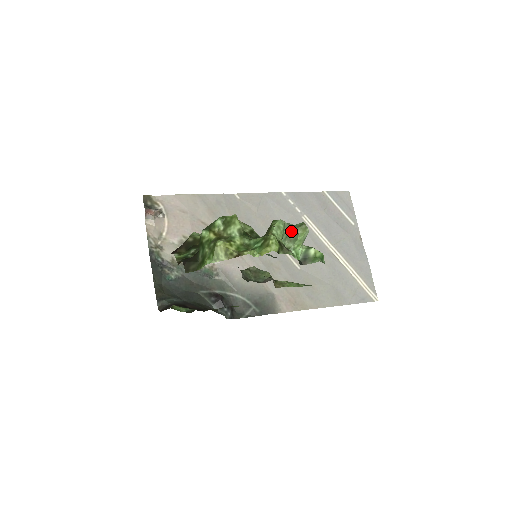
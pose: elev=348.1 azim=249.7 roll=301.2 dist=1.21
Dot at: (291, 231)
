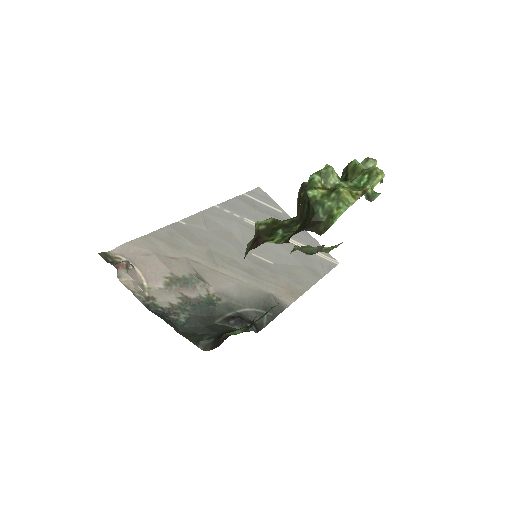
Dot at: occluded
